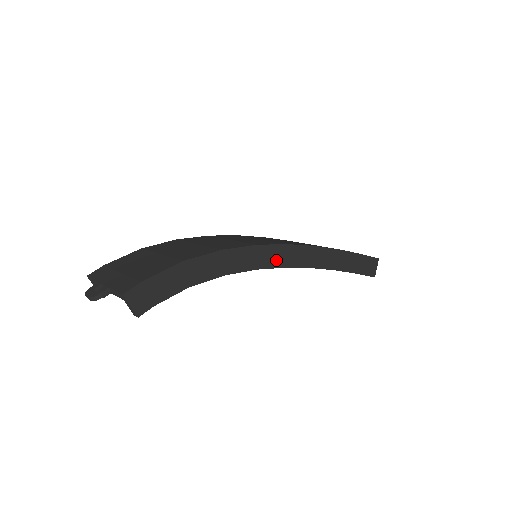
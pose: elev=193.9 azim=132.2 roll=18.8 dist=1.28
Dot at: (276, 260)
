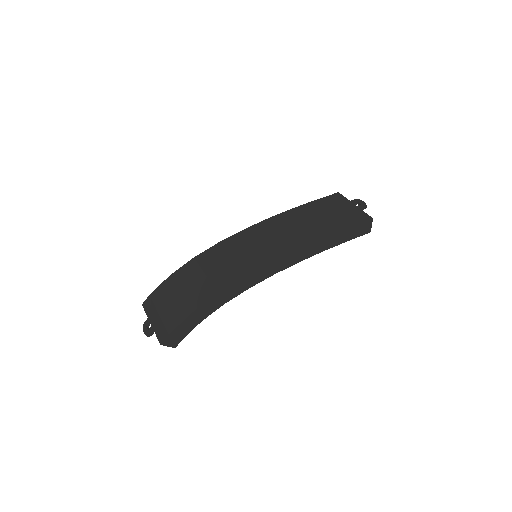
Dot at: (265, 274)
